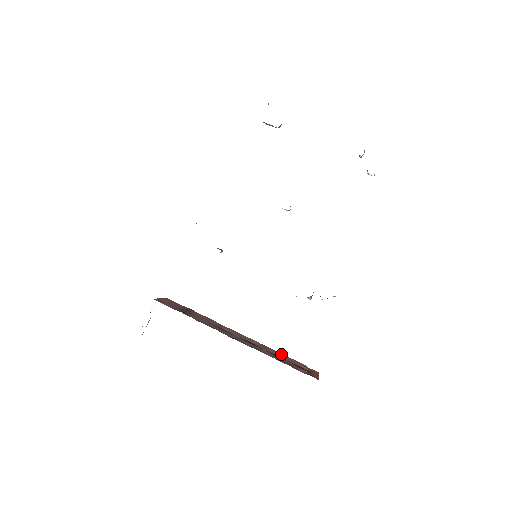
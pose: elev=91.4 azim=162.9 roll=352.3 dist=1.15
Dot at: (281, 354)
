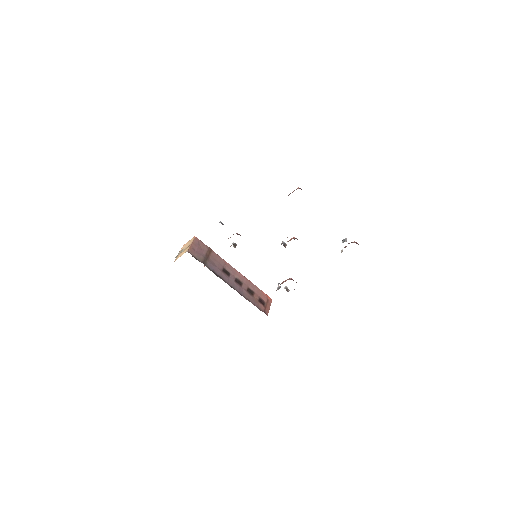
Dot at: (255, 287)
